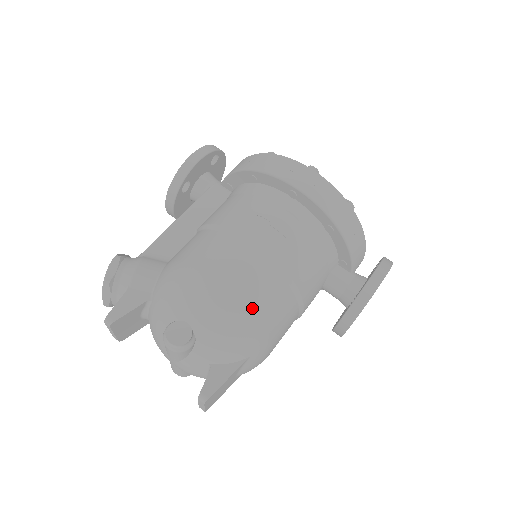
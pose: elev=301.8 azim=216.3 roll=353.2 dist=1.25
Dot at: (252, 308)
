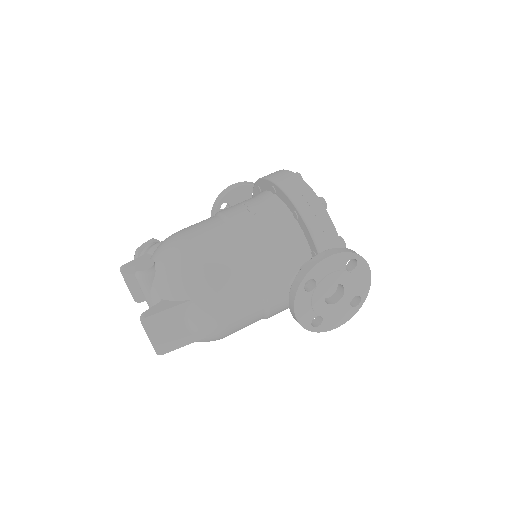
Dot at: (201, 256)
